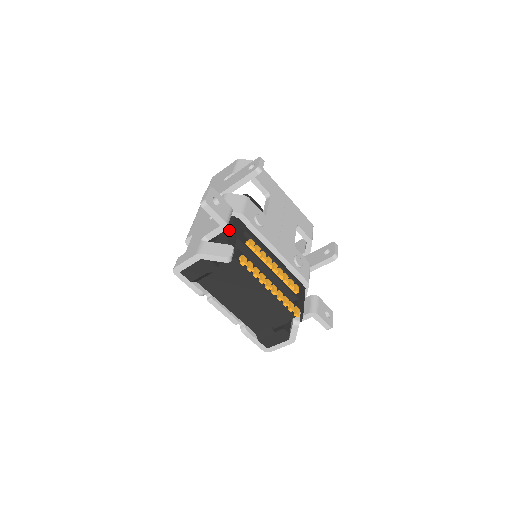
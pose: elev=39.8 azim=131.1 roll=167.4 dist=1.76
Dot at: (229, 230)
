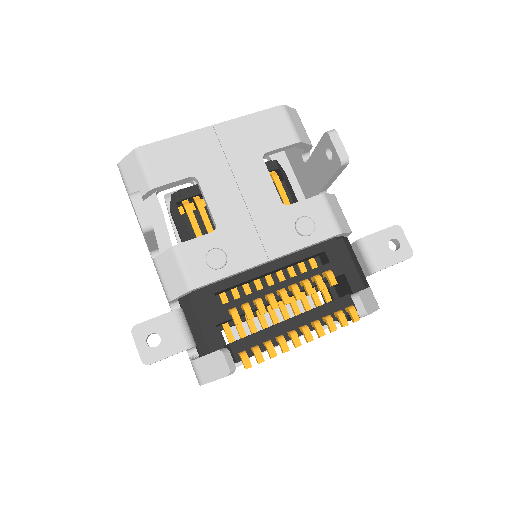
Dot at: (199, 330)
